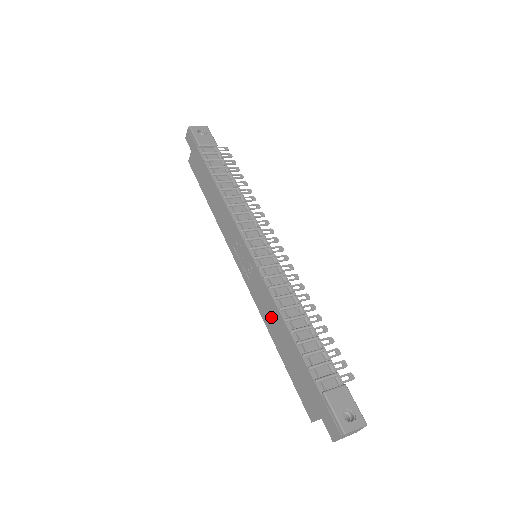
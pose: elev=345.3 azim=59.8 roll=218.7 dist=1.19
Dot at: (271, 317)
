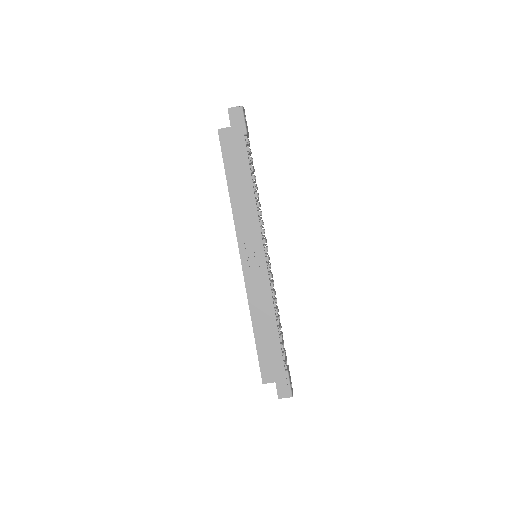
Dot at: (262, 310)
